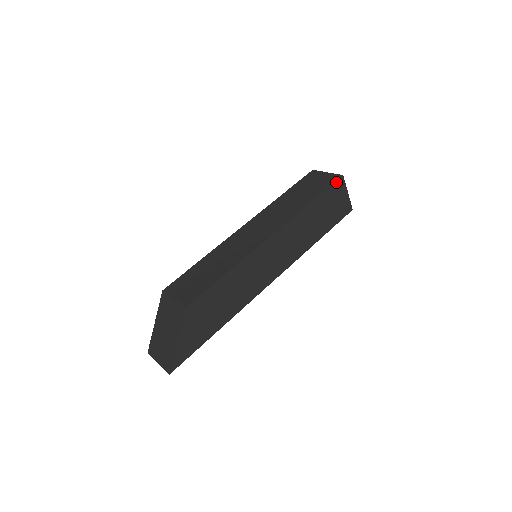
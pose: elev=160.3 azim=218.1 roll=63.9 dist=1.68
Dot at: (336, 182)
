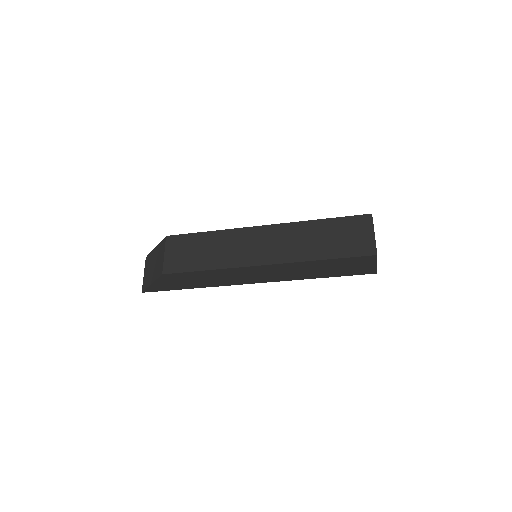
Dot at: (364, 256)
